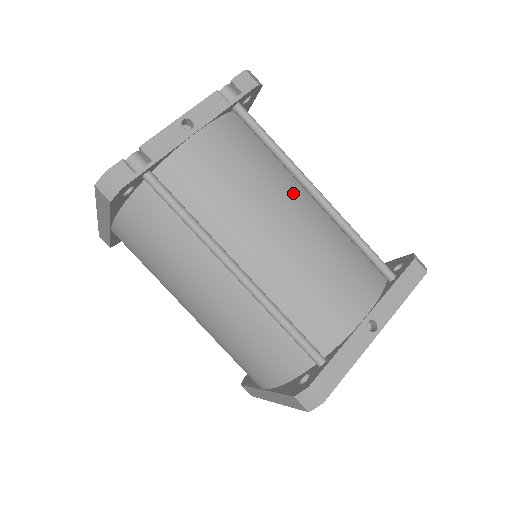
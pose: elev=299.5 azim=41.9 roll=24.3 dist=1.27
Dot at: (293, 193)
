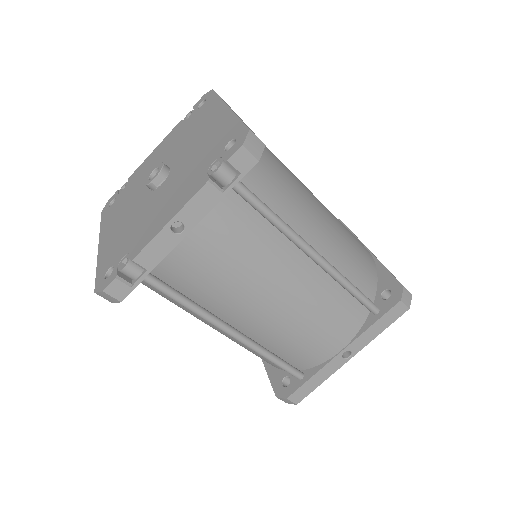
Dot at: (290, 262)
